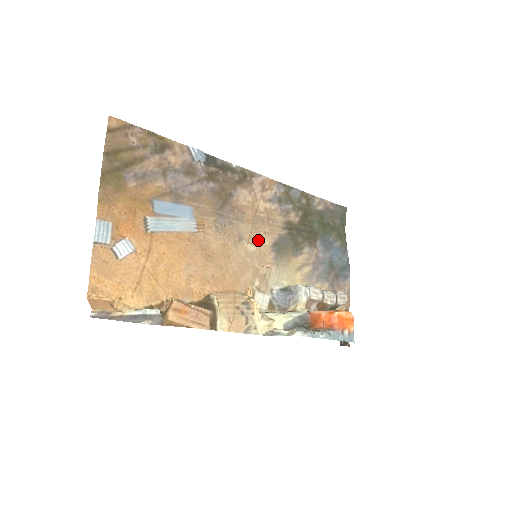
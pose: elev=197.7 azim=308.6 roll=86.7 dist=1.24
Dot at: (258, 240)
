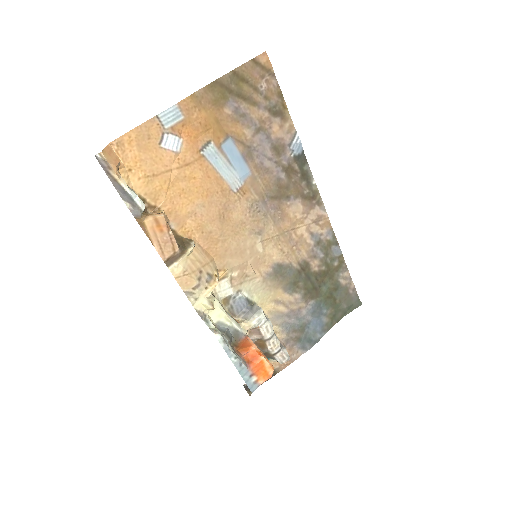
Dot at: (271, 248)
